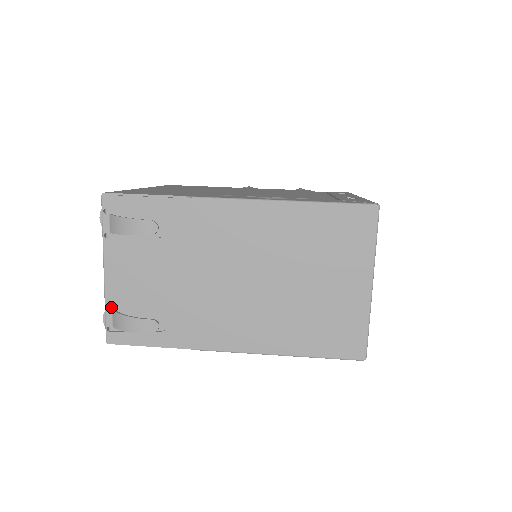
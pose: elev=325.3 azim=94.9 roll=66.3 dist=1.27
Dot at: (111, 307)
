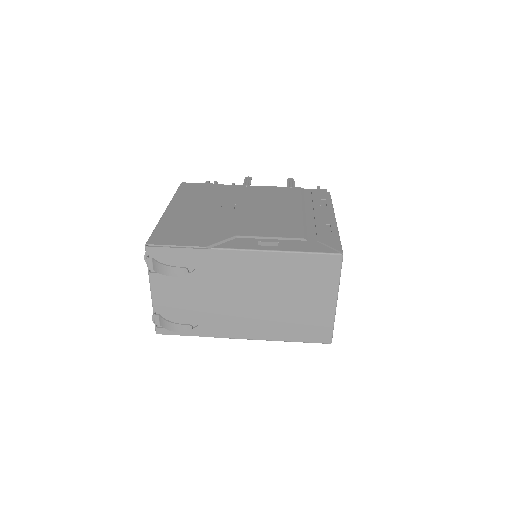
Dot at: (158, 313)
